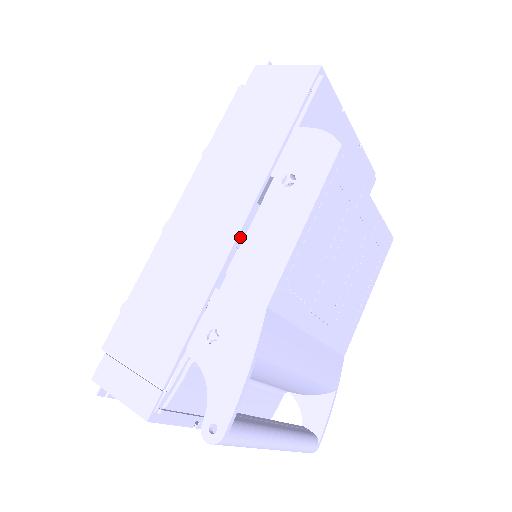
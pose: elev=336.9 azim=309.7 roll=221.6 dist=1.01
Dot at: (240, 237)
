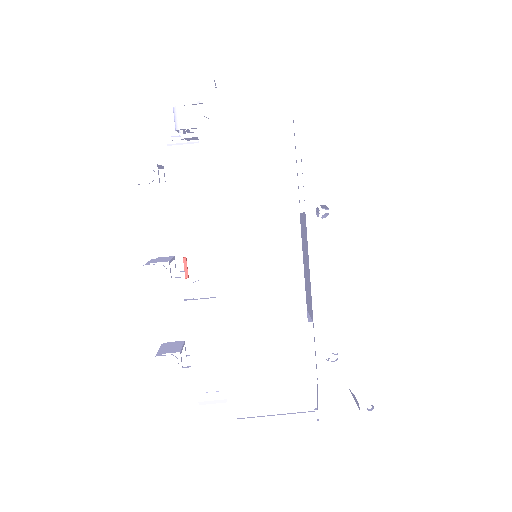
Dot at: occluded
